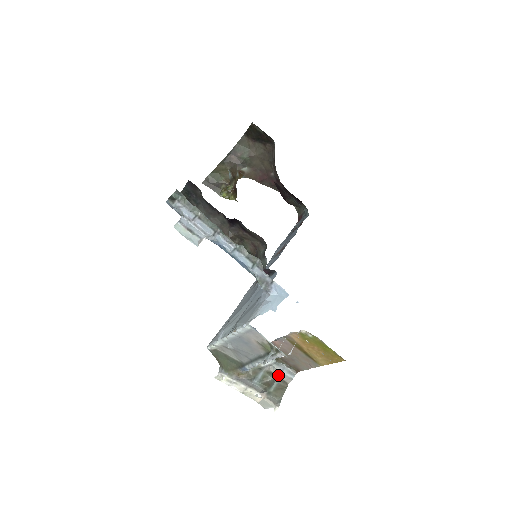
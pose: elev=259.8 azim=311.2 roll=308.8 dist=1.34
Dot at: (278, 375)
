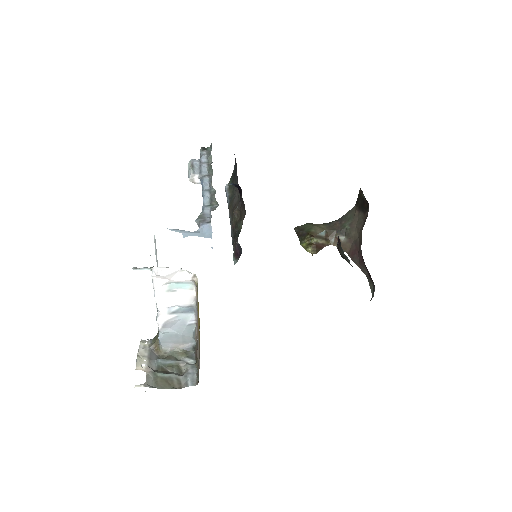
Dot at: (182, 375)
